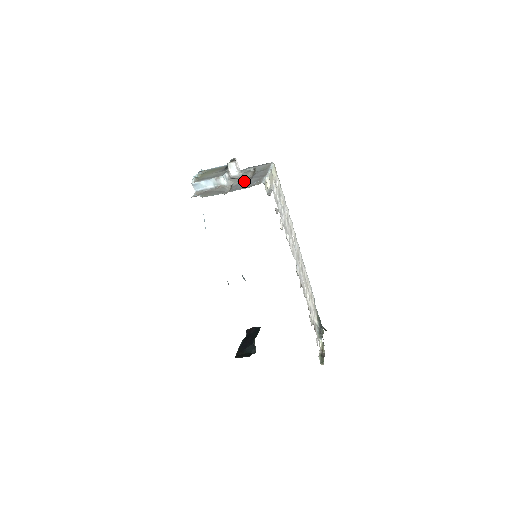
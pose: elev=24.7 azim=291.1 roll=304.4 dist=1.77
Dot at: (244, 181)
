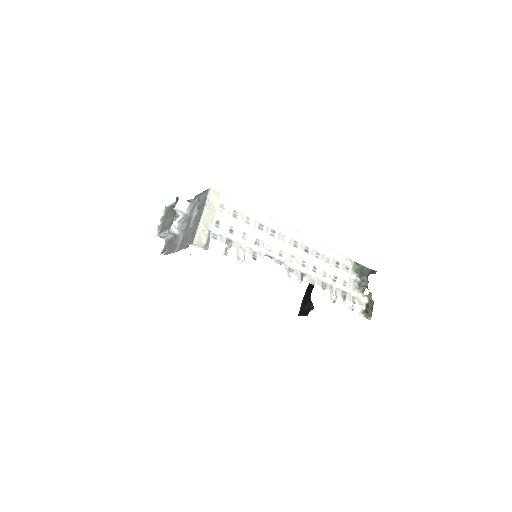
Dot at: (188, 230)
